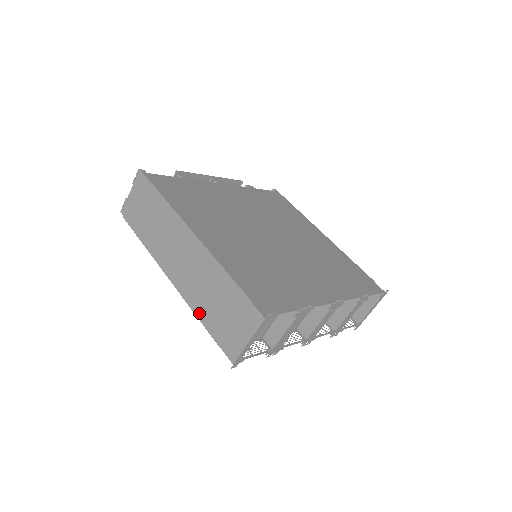
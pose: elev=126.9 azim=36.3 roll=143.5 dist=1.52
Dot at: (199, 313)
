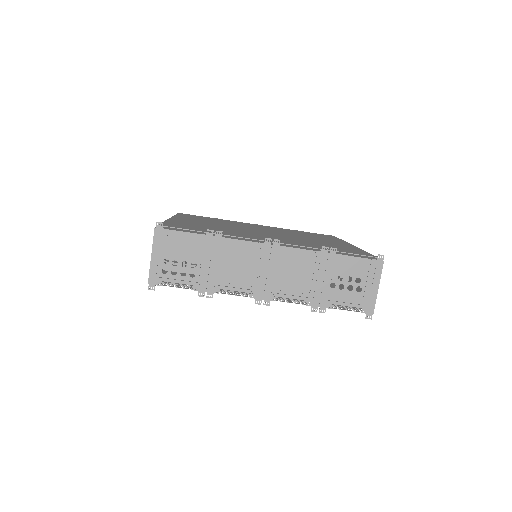
Dot at: occluded
